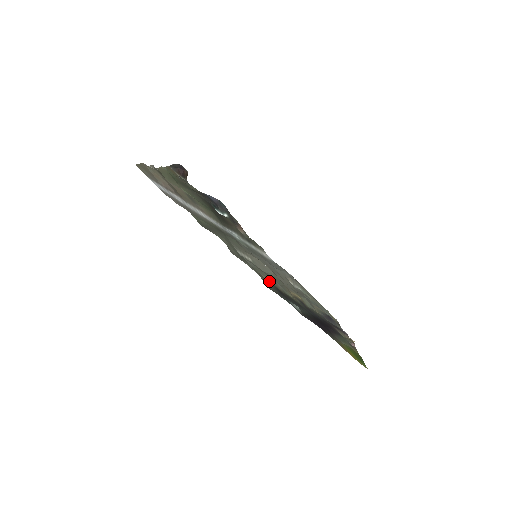
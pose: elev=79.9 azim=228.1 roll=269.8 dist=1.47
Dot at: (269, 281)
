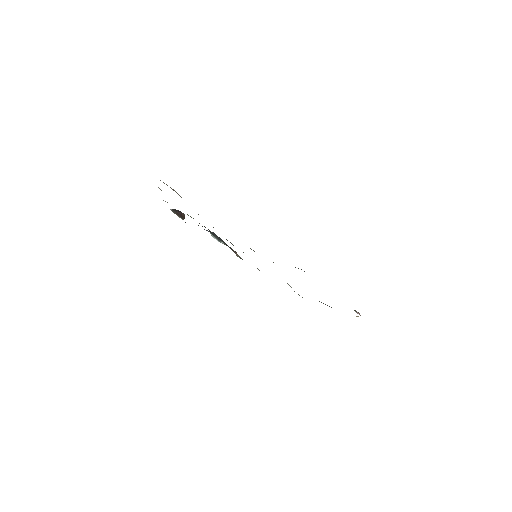
Dot at: occluded
